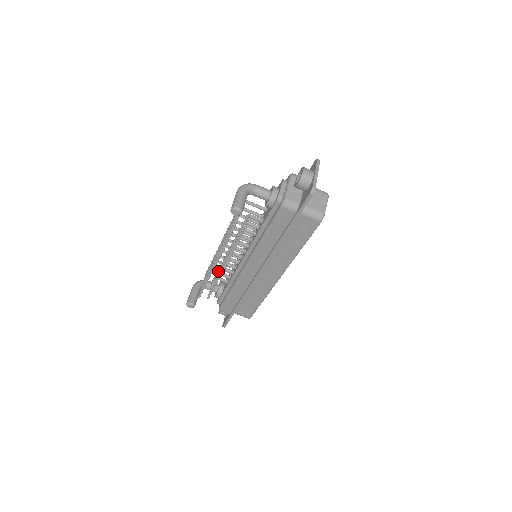
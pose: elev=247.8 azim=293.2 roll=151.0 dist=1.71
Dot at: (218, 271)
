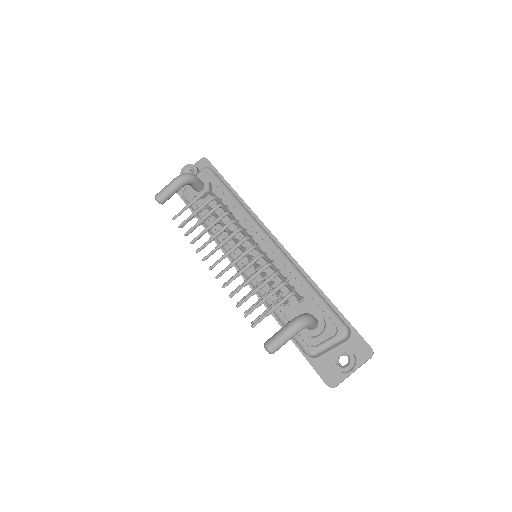
Dot at: occluded
